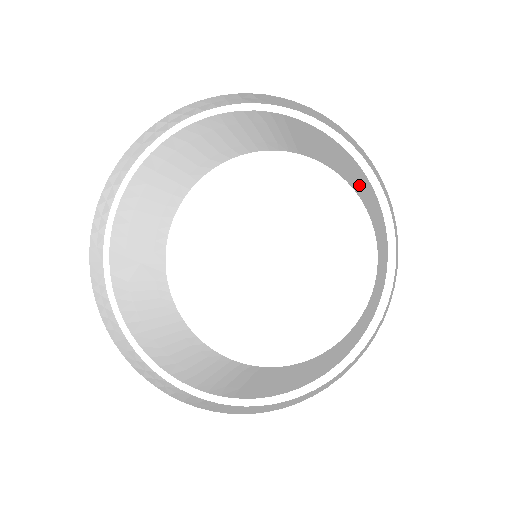
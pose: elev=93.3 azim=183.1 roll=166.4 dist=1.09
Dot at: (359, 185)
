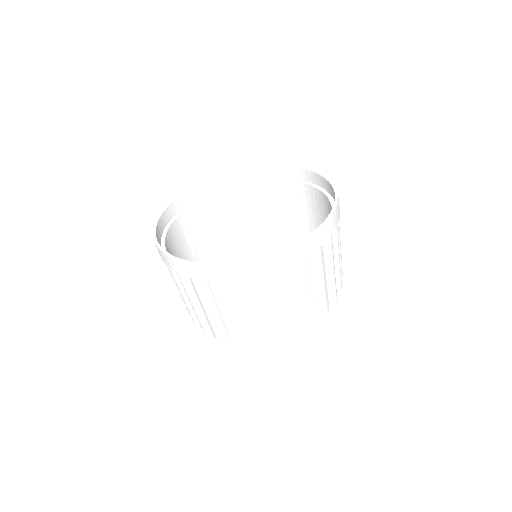
Dot at: occluded
